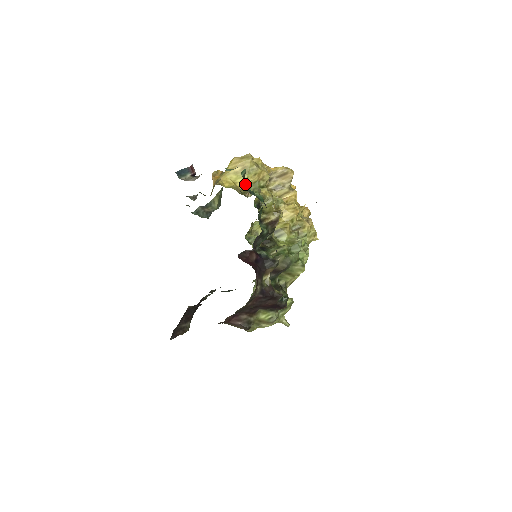
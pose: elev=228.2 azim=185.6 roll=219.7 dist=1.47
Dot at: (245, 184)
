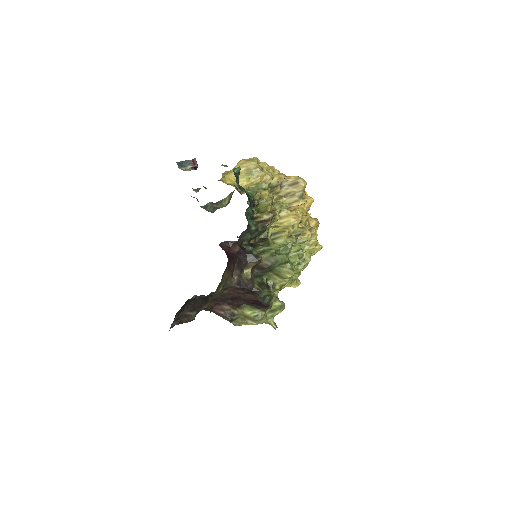
Dot at: (246, 184)
